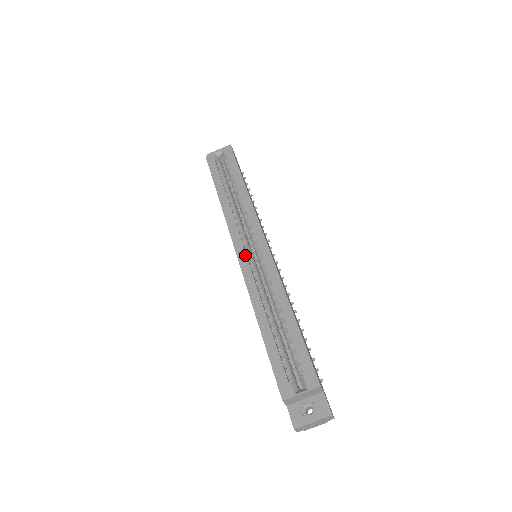
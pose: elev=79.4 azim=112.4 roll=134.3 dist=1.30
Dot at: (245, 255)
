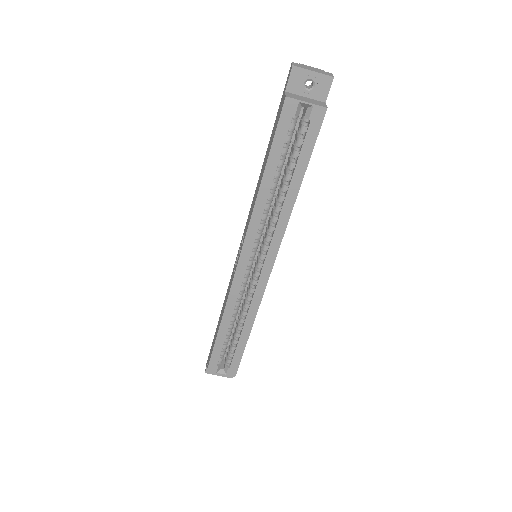
Dot at: (245, 269)
